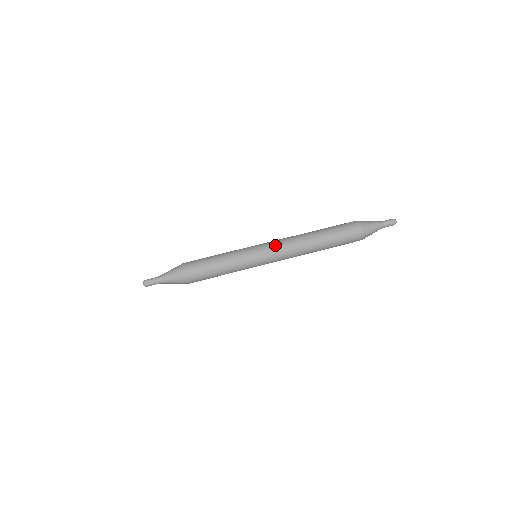
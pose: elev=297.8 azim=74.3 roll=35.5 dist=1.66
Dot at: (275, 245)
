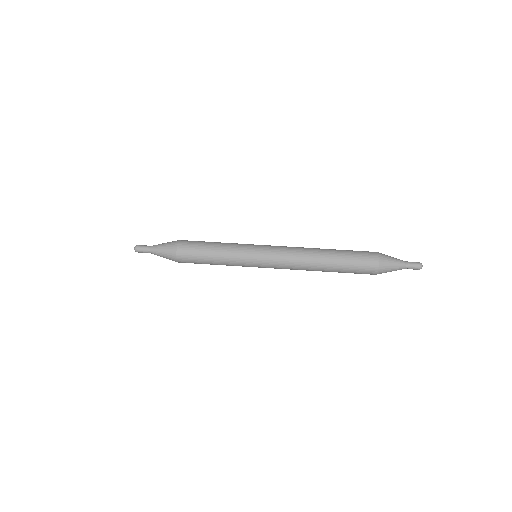
Dot at: (278, 246)
